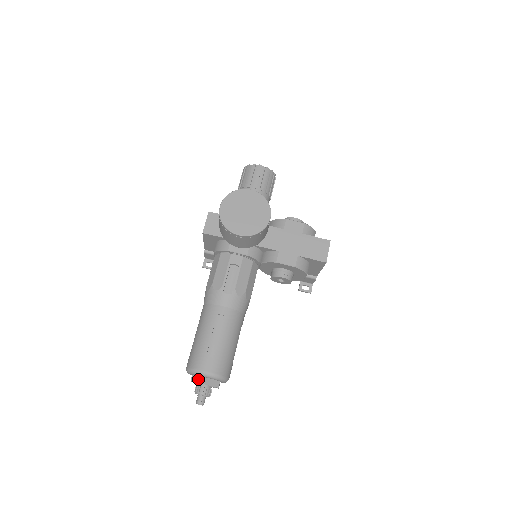
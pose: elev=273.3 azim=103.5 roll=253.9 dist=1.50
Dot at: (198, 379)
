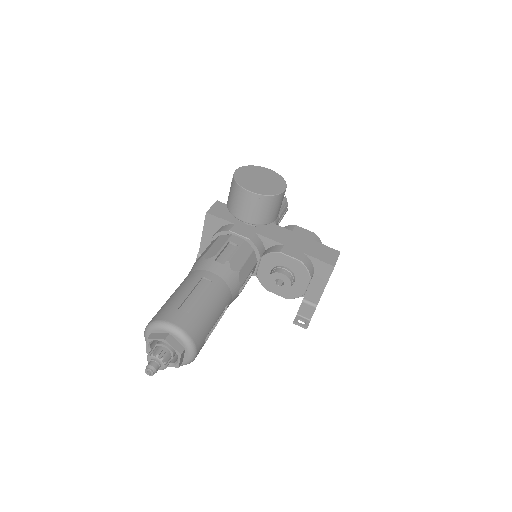
Dot at: (158, 335)
